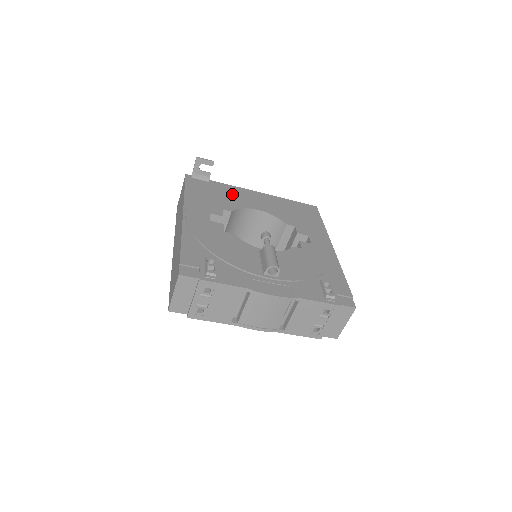
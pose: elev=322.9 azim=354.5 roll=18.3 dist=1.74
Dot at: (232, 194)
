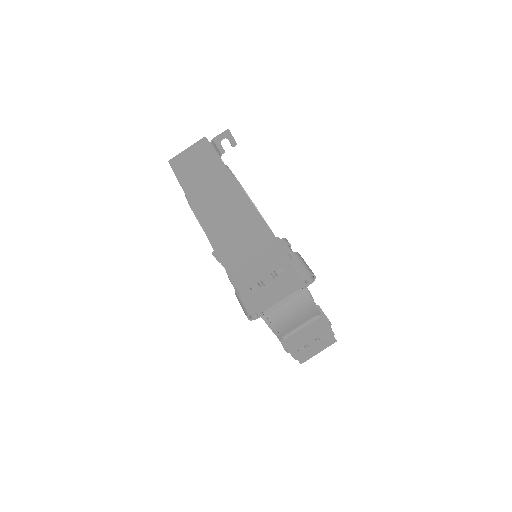
Dot at: occluded
